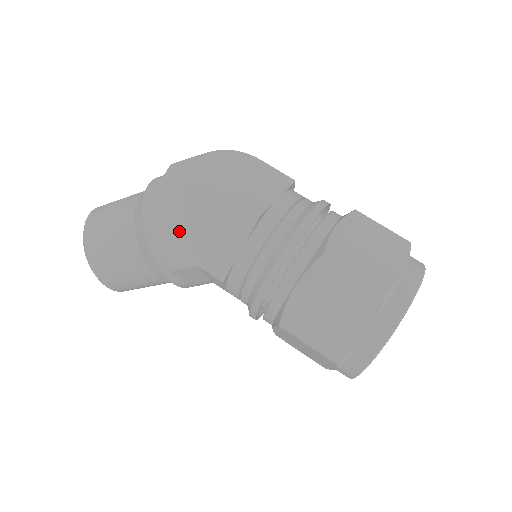
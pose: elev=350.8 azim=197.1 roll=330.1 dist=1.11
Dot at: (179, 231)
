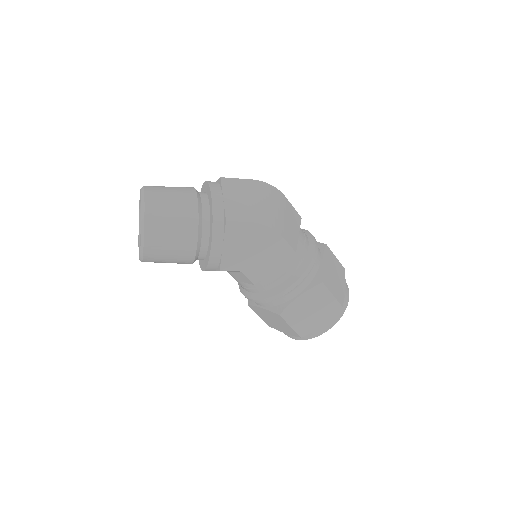
Dot at: (239, 248)
